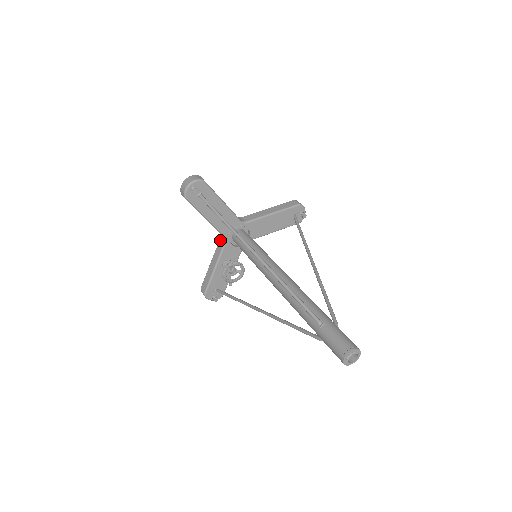
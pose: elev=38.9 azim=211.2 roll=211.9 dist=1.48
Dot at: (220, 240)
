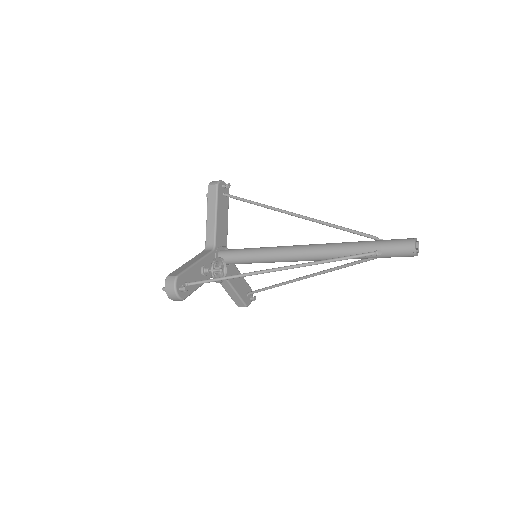
Dot at: (204, 251)
